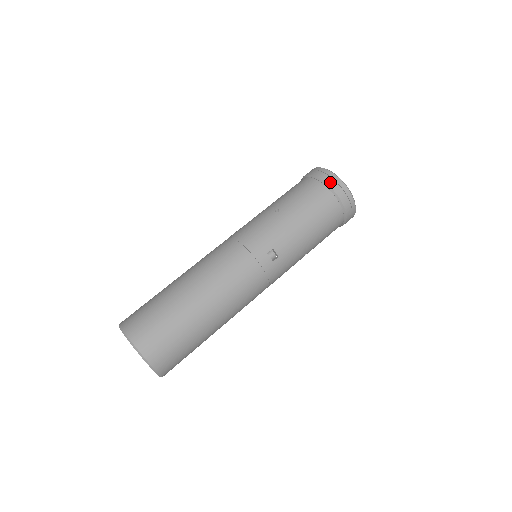
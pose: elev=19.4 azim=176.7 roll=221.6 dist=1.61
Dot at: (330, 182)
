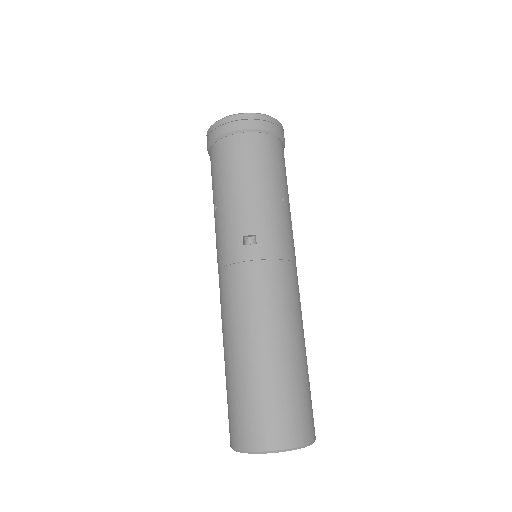
Dot at: (217, 133)
